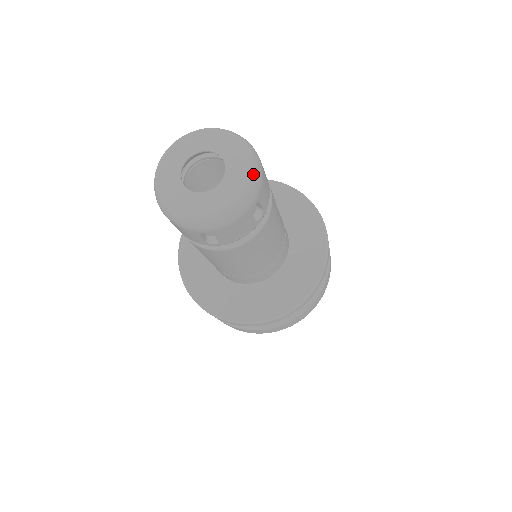
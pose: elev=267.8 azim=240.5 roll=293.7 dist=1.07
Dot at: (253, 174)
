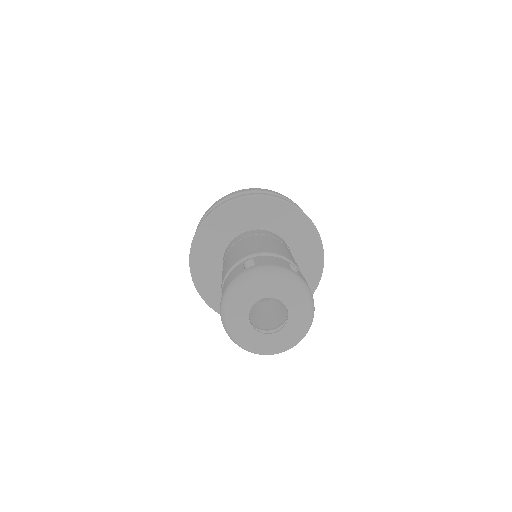
Dot at: occluded
